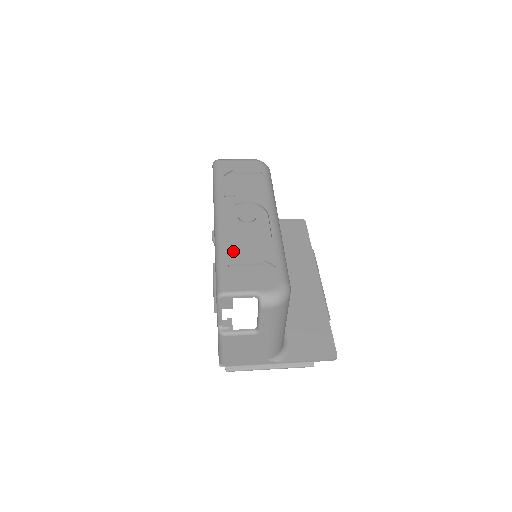
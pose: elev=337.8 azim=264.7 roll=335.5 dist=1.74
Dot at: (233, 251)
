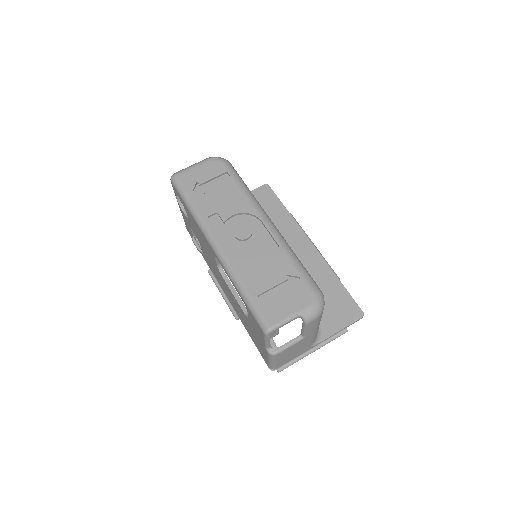
Dot at: (253, 279)
